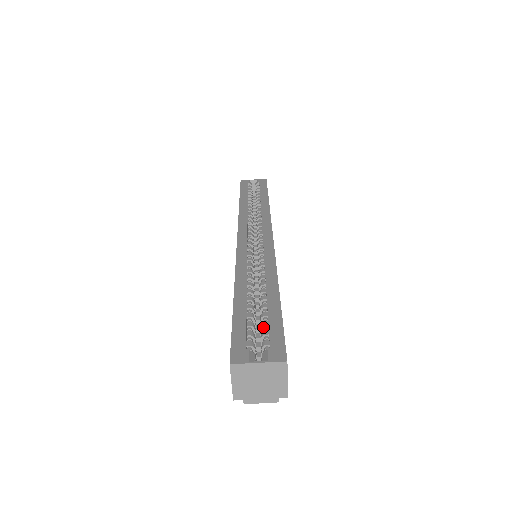
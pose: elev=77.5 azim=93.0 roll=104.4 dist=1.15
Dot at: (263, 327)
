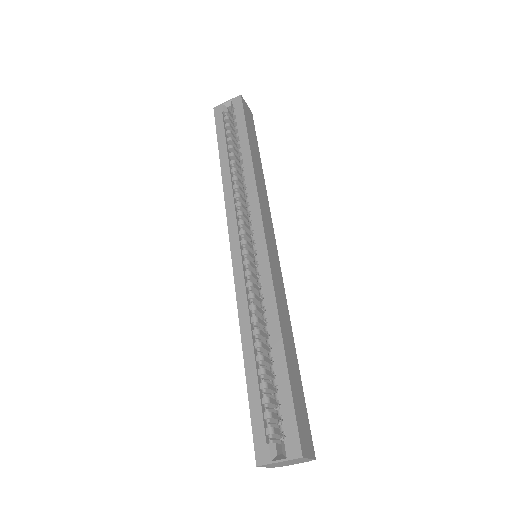
Dot at: (277, 401)
